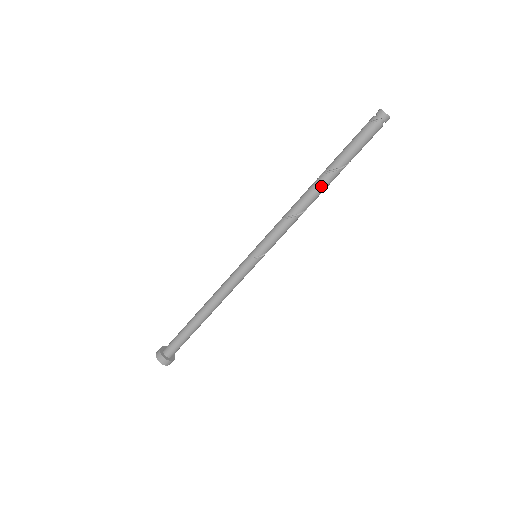
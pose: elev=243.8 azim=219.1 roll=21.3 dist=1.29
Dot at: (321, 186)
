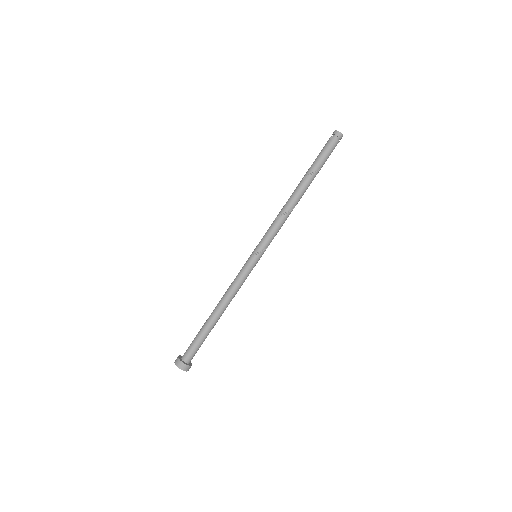
Dot at: (299, 189)
